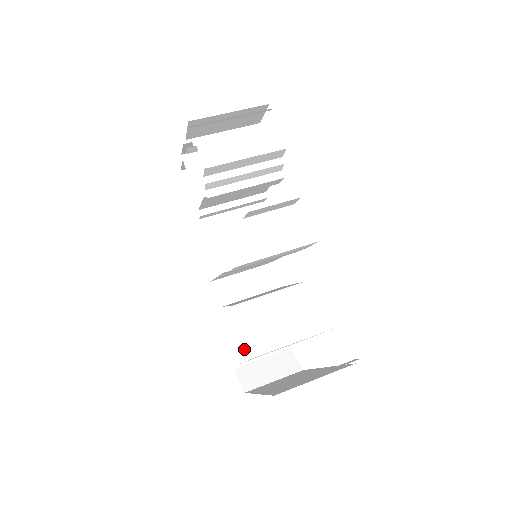
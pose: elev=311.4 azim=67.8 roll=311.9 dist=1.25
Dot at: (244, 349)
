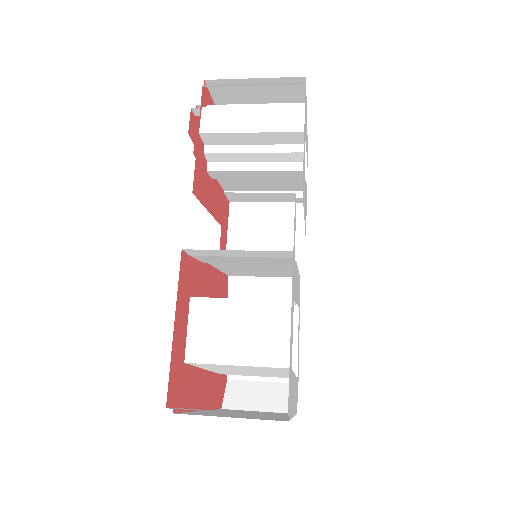
Dot at: occluded
